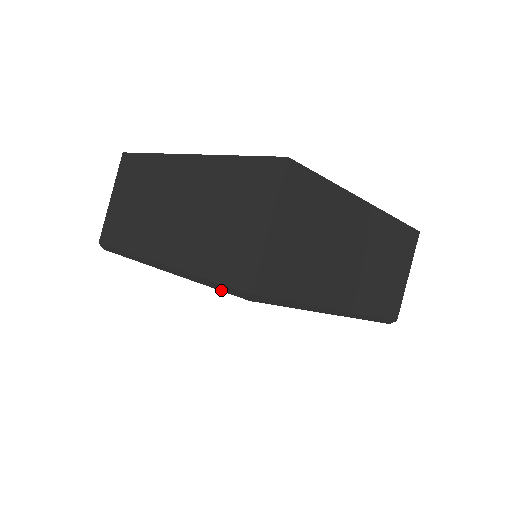
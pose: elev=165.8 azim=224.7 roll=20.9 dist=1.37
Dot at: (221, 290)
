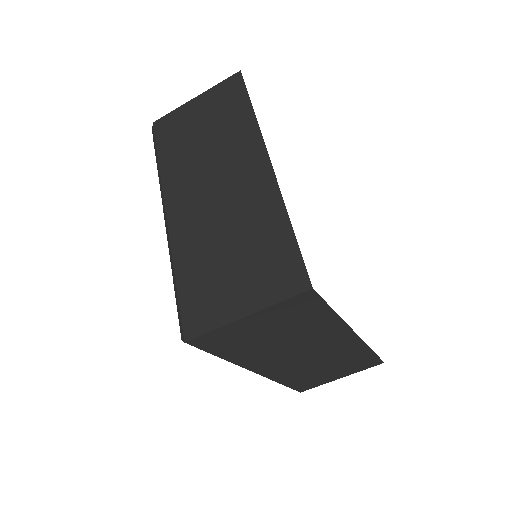
Dot at: (176, 302)
